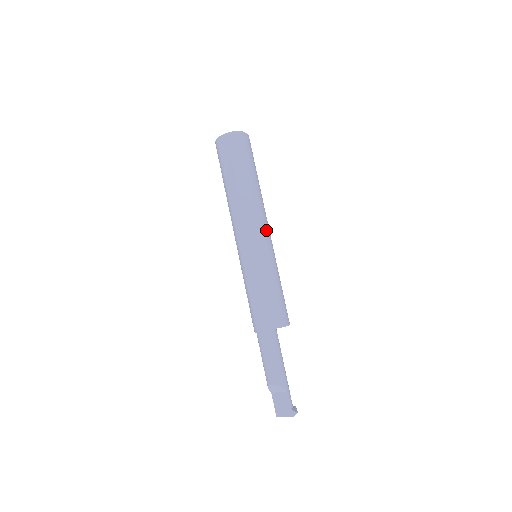
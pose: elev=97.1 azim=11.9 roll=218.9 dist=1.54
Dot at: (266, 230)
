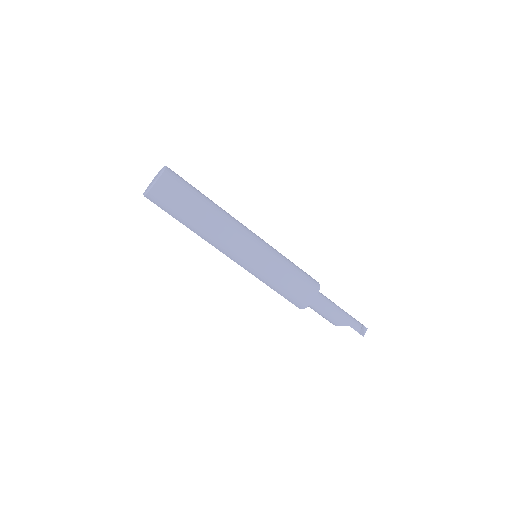
Dot at: (243, 248)
